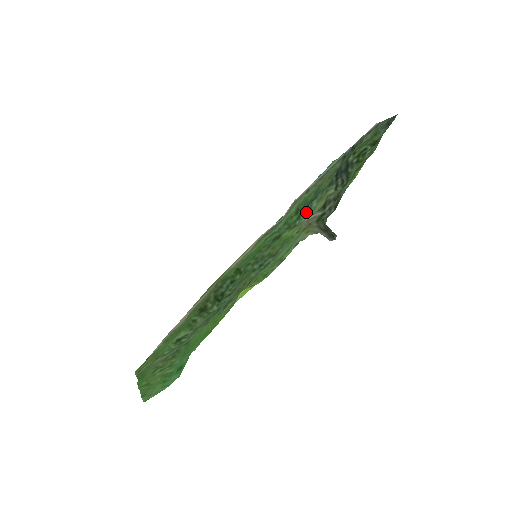
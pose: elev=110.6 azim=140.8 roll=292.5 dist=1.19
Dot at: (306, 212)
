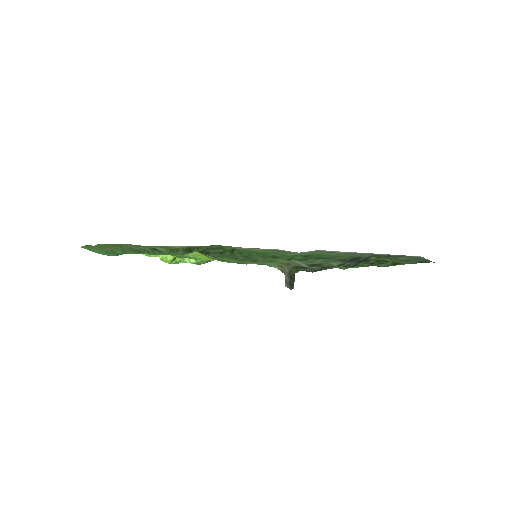
Dot at: (308, 261)
